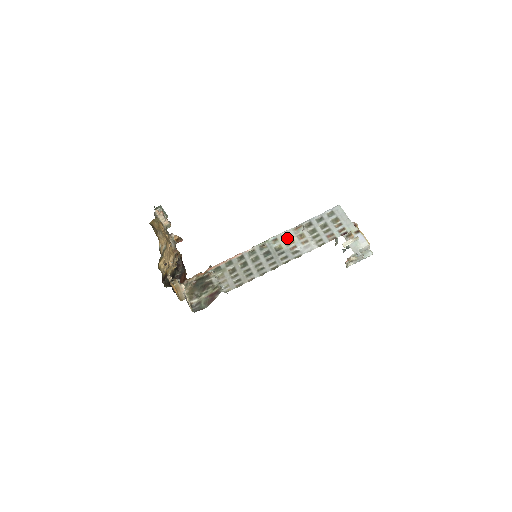
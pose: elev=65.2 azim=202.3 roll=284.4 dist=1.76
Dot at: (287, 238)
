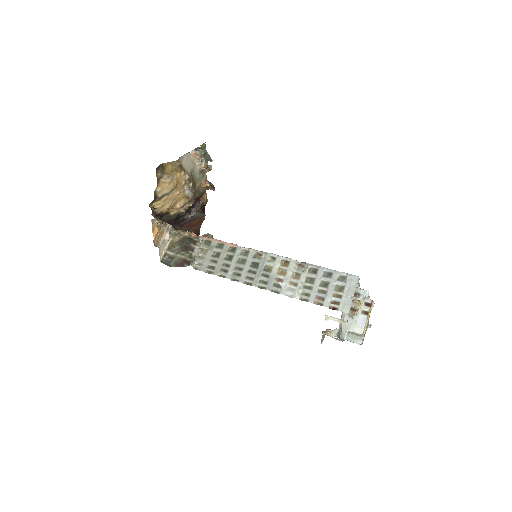
Dot at: (284, 266)
